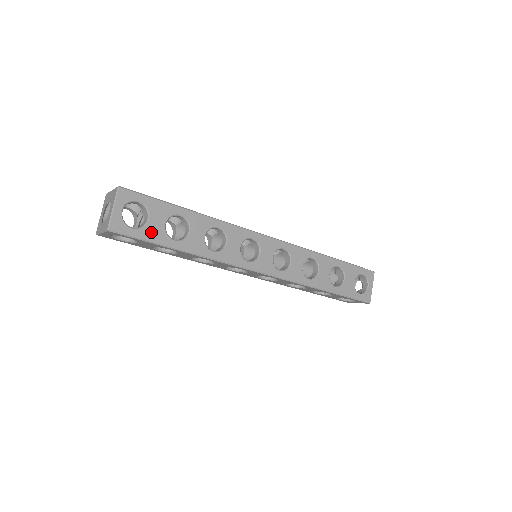
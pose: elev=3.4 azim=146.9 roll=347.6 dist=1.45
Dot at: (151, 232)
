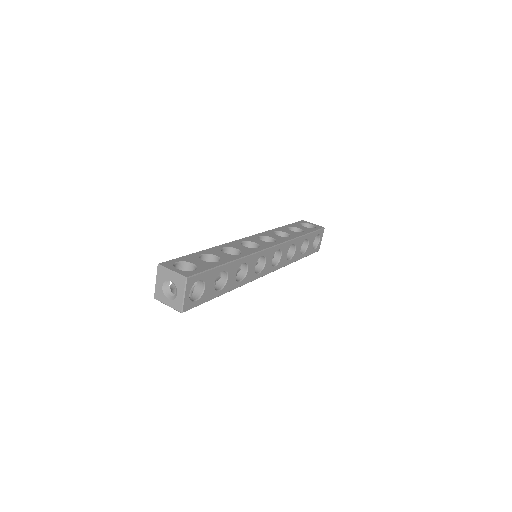
Dot at: (206, 295)
